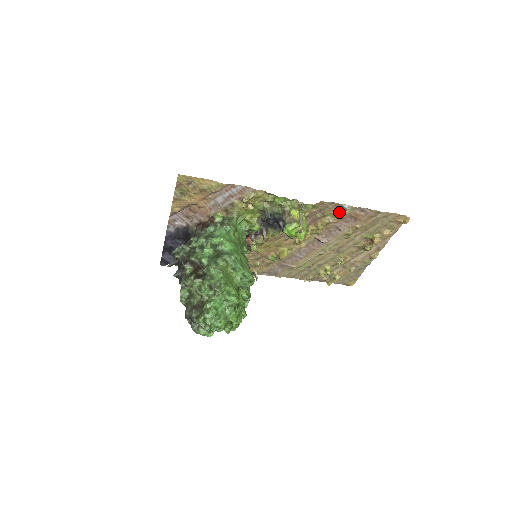
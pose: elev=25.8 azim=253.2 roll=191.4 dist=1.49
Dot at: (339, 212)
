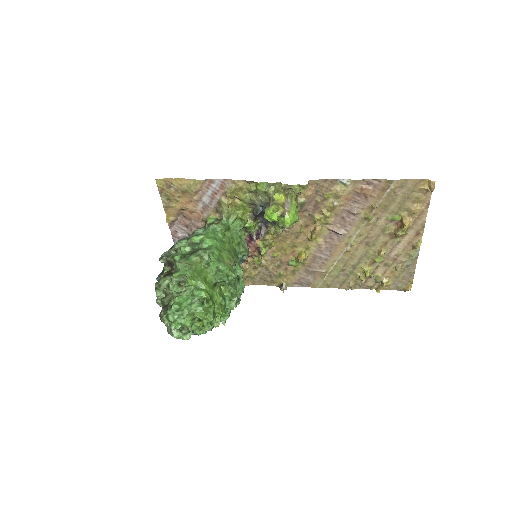
Dot at: (340, 190)
